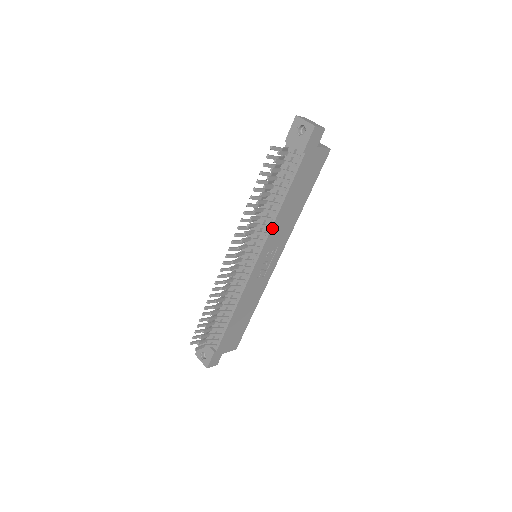
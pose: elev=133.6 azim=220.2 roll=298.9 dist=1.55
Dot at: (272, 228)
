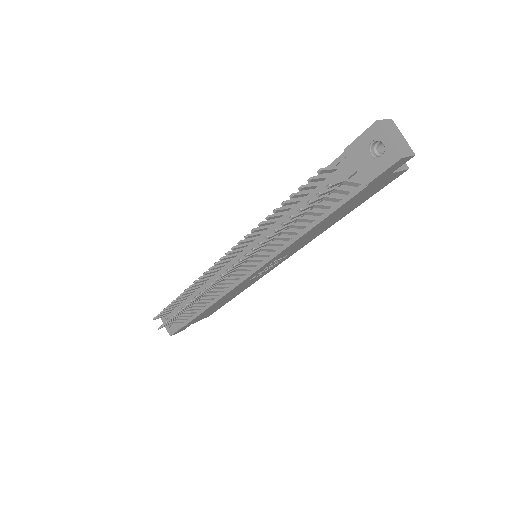
Dot at: (286, 248)
